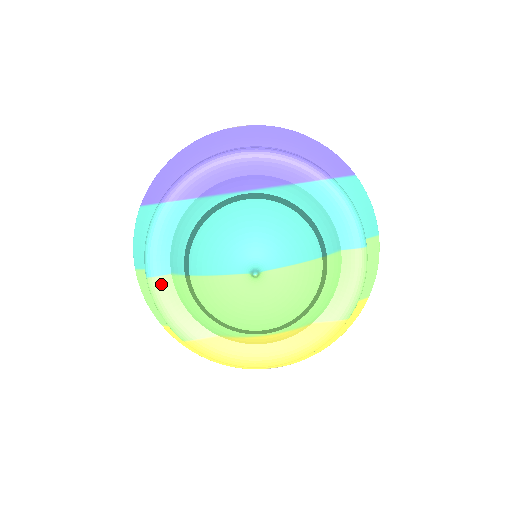
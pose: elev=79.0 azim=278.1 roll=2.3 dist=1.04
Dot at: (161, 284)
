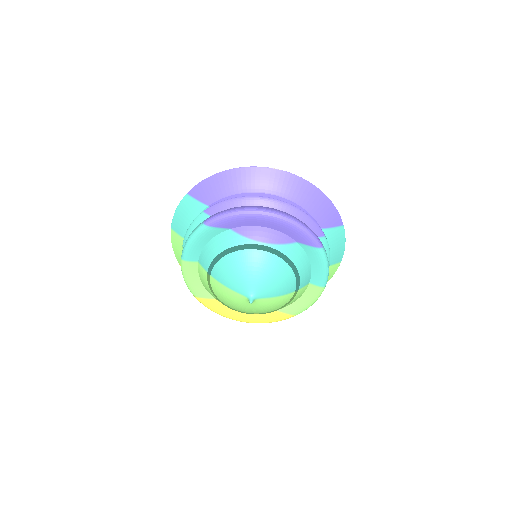
Dot at: (190, 266)
